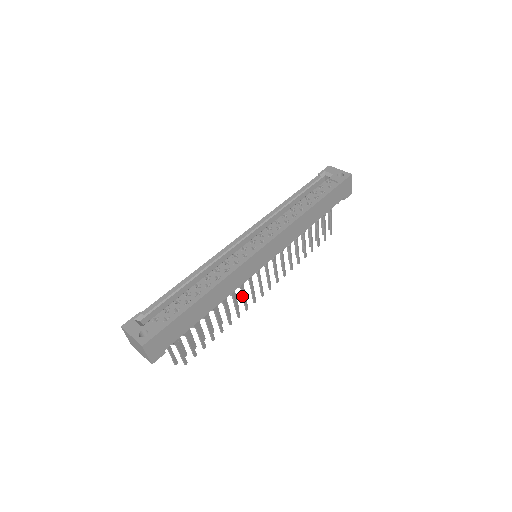
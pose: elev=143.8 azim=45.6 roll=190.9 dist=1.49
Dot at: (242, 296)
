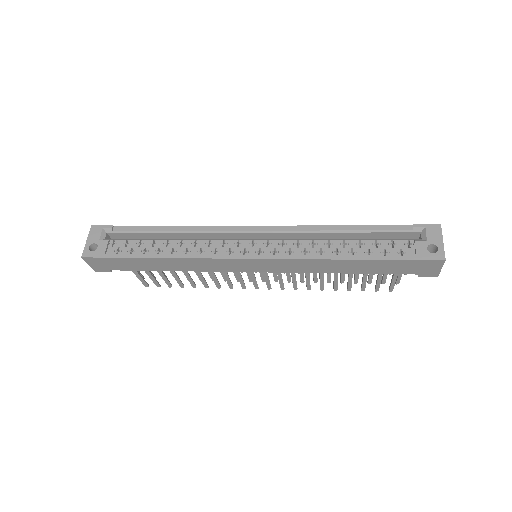
Dot at: (225, 276)
